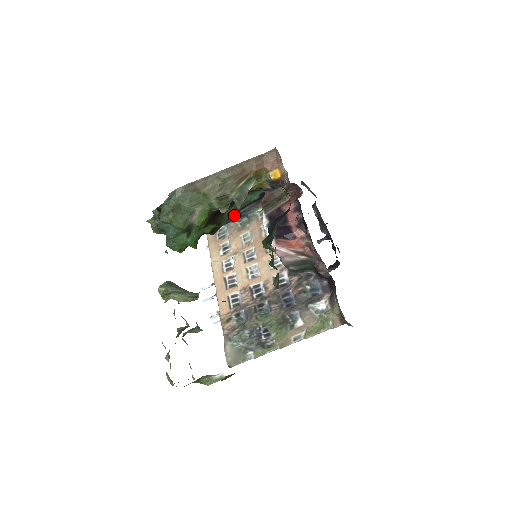
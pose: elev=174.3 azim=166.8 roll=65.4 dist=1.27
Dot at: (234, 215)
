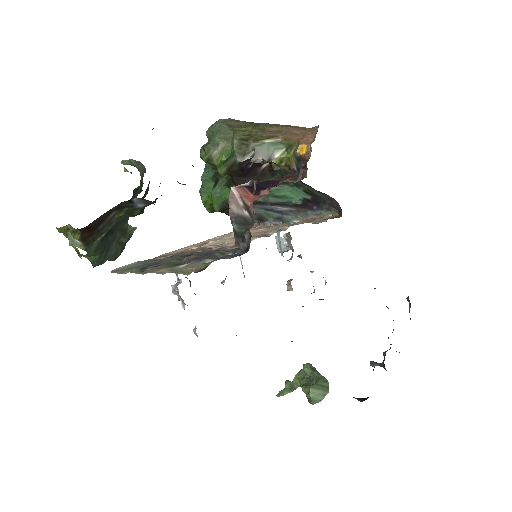
Dot at: (269, 207)
